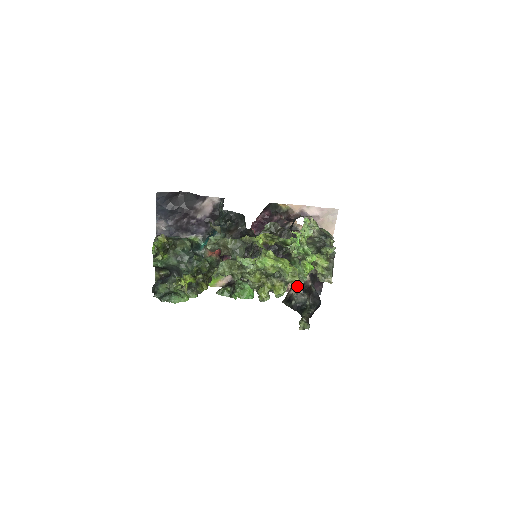
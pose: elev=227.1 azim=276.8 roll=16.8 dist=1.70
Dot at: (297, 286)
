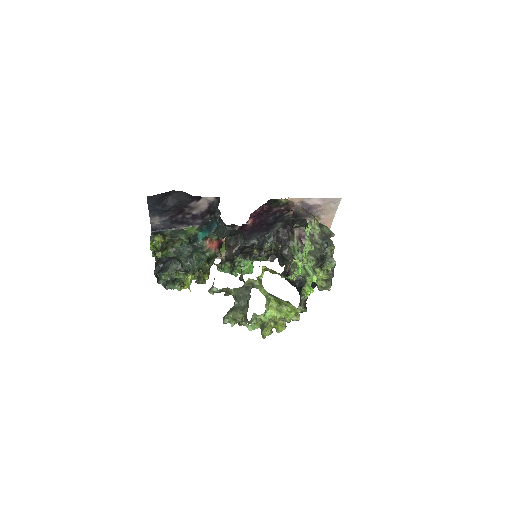
Dot at: occluded
